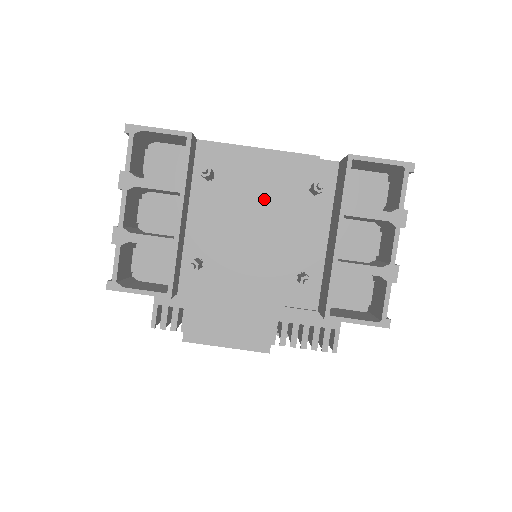
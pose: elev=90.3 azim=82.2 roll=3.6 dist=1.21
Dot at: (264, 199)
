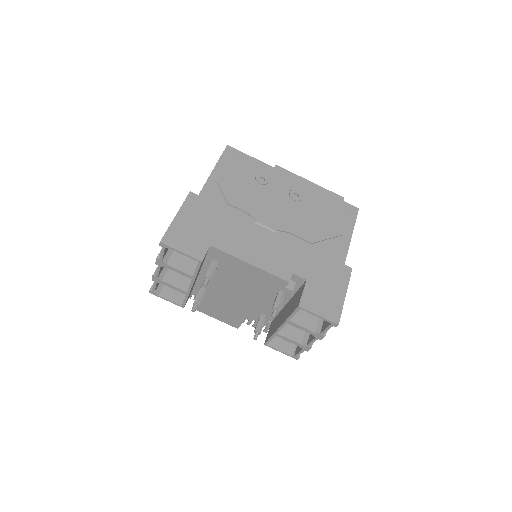
Dot at: (248, 284)
